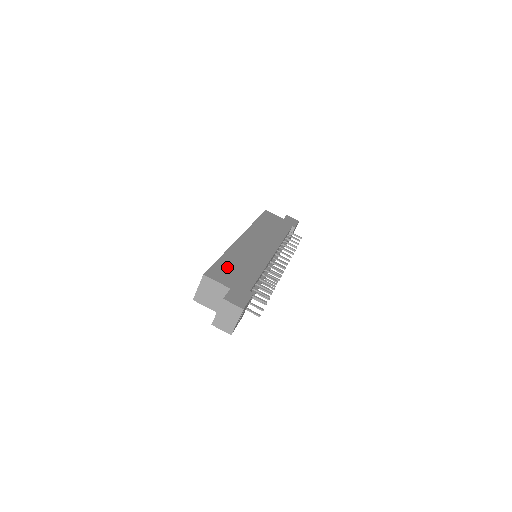
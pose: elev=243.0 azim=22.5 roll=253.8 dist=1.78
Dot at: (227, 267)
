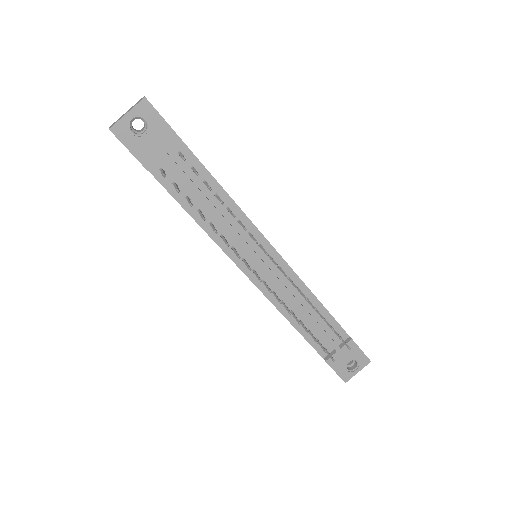
Dot at: occluded
